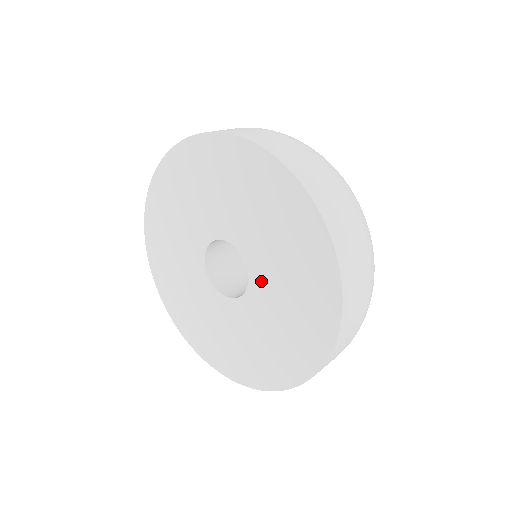
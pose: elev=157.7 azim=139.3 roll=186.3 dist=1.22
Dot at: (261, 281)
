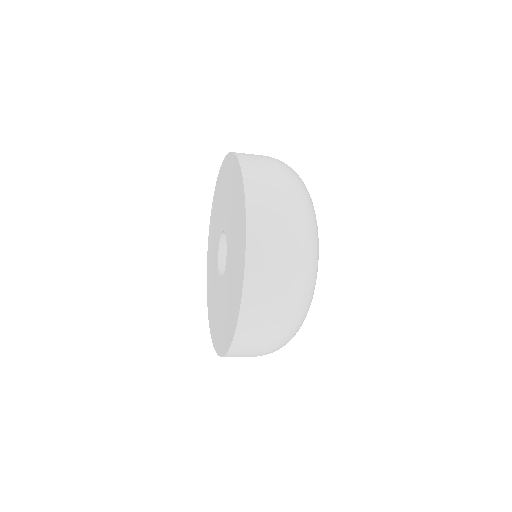
Dot at: (228, 266)
